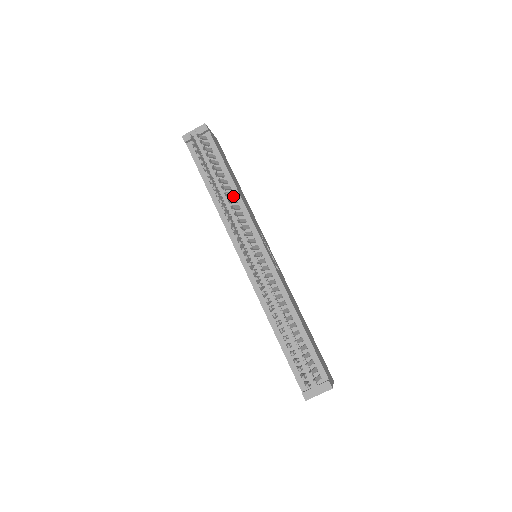
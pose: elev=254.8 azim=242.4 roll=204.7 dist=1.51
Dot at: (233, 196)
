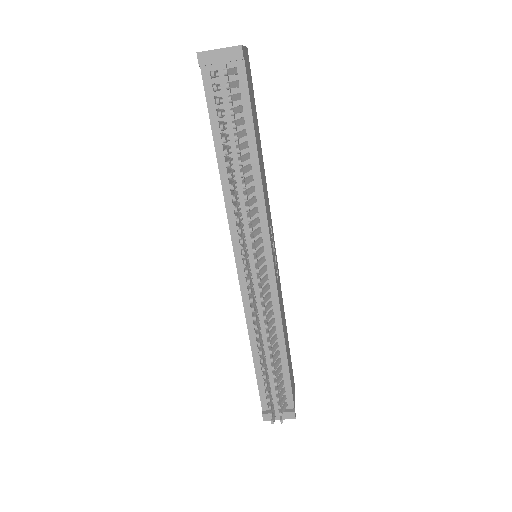
Dot at: (251, 180)
